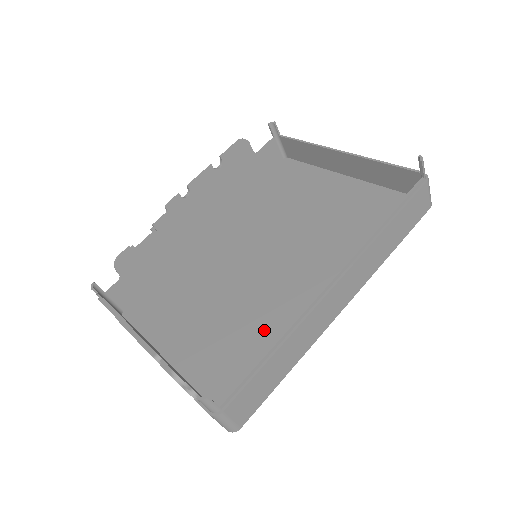
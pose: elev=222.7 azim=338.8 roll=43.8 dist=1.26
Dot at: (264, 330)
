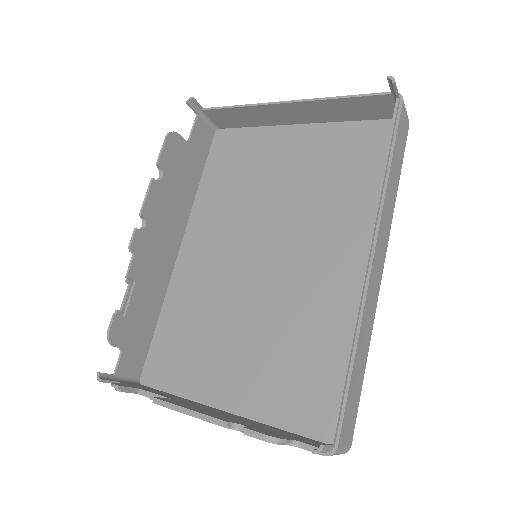
Dot at: (313, 332)
